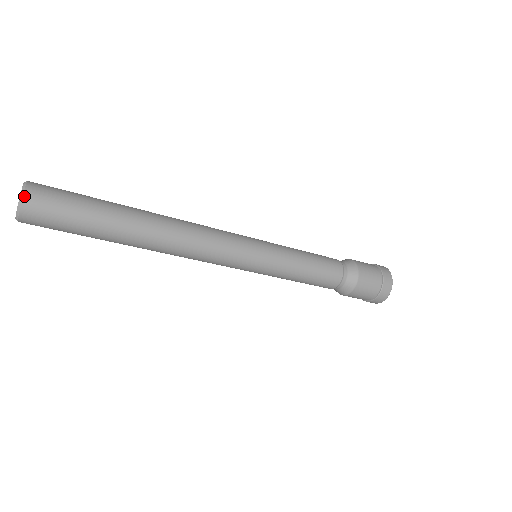
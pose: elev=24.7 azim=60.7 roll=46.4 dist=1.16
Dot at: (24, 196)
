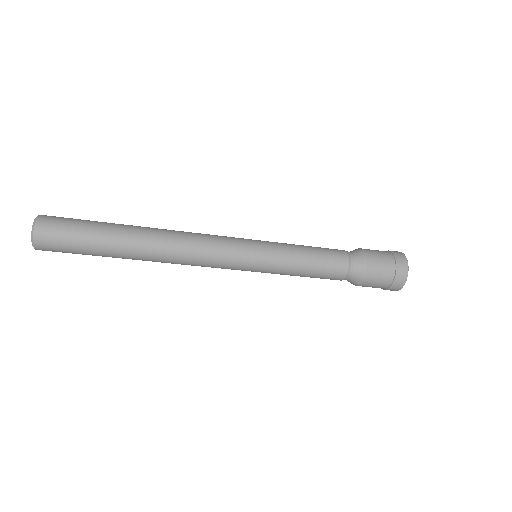
Dot at: (36, 224)
